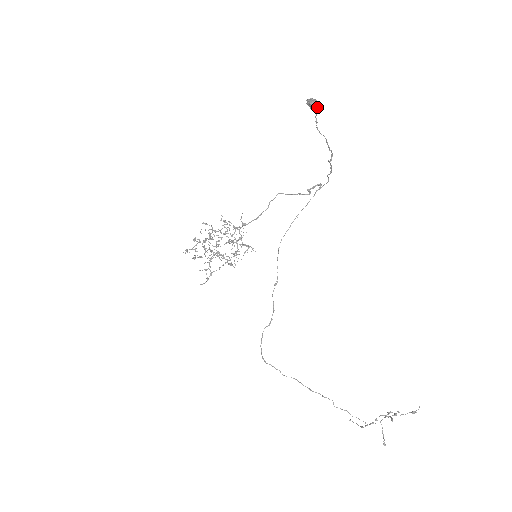
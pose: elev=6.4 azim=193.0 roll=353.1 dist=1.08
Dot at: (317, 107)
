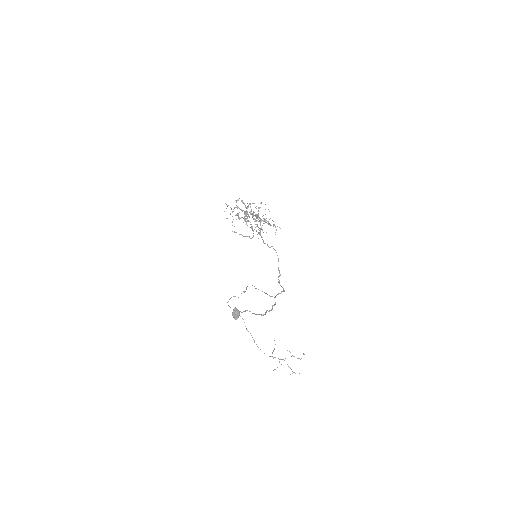
Dot at: (238, 316)
